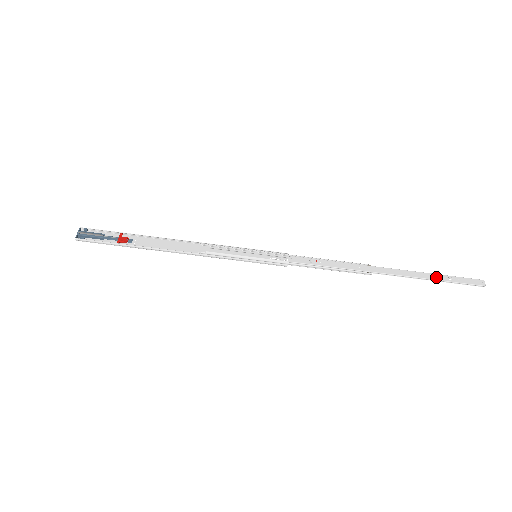
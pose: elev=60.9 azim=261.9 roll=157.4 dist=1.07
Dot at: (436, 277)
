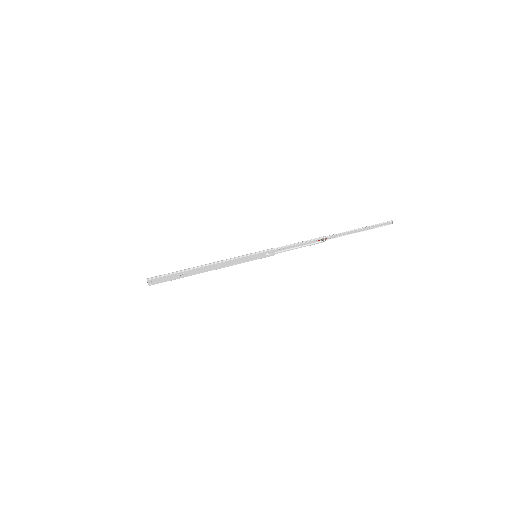
Dot at: (363, 229)
